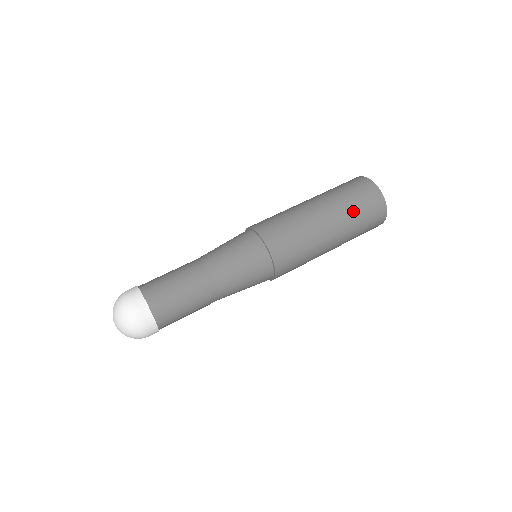
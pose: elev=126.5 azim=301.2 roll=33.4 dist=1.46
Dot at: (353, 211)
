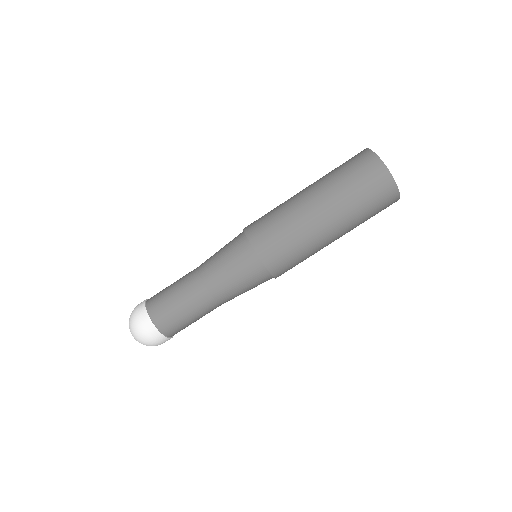
Dot at: occluded
